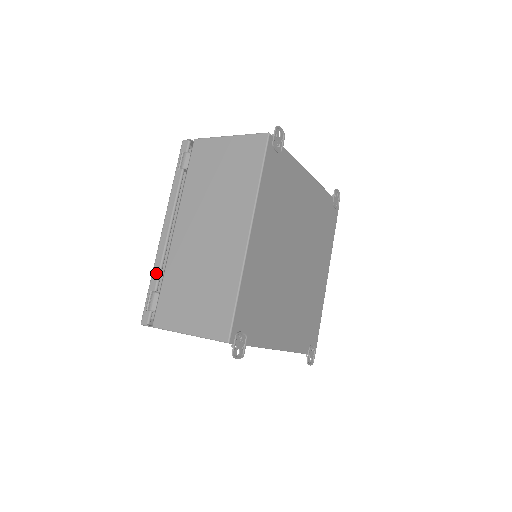
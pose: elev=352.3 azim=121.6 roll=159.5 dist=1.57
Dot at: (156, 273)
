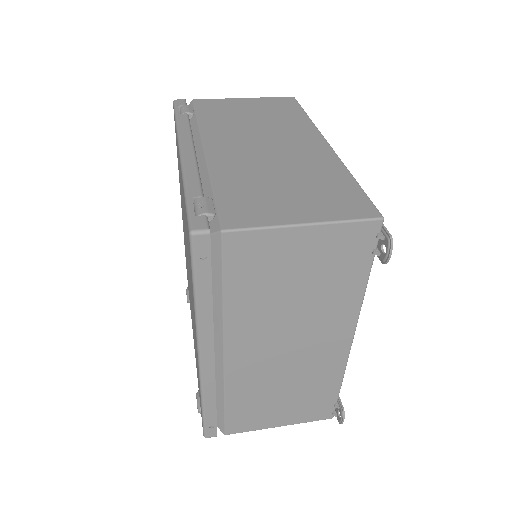
Dot at: (194, 181)
